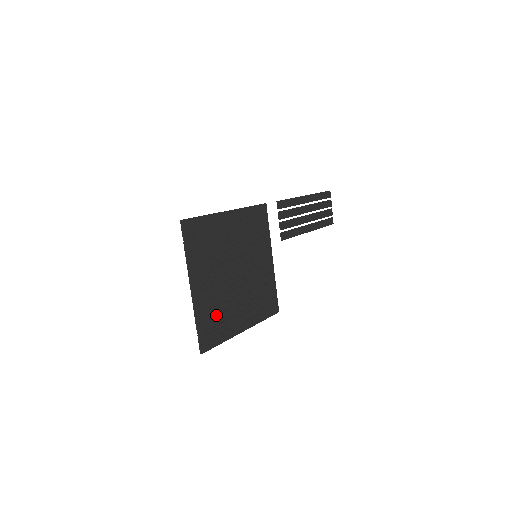
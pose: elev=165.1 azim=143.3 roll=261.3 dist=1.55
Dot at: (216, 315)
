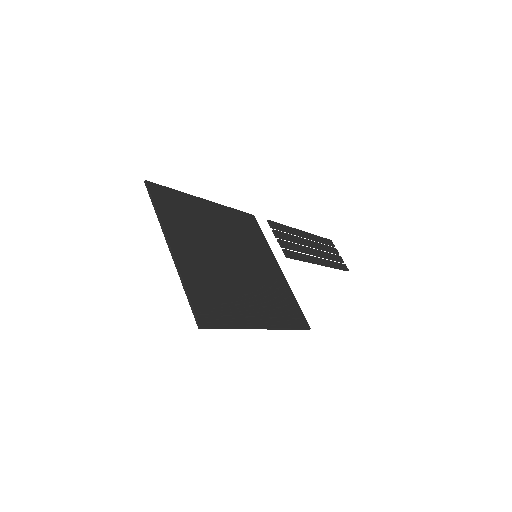
Dot at: (214, 291)
